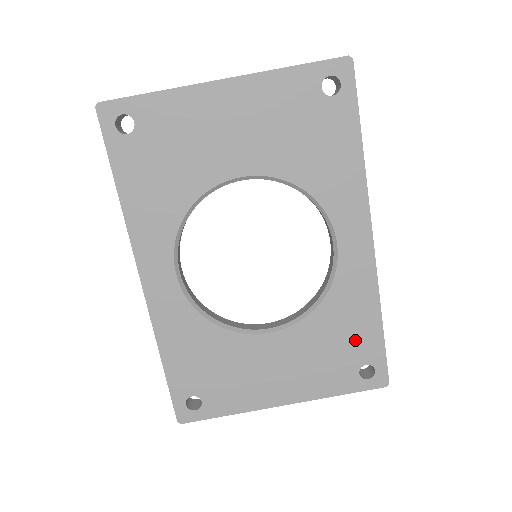
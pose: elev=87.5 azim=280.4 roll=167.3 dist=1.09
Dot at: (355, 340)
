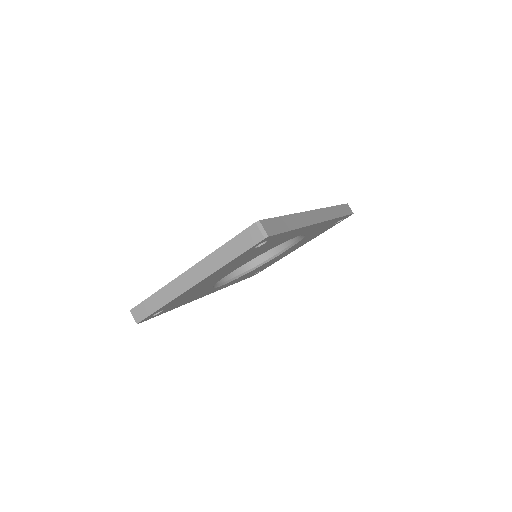
Dot at: occluded
